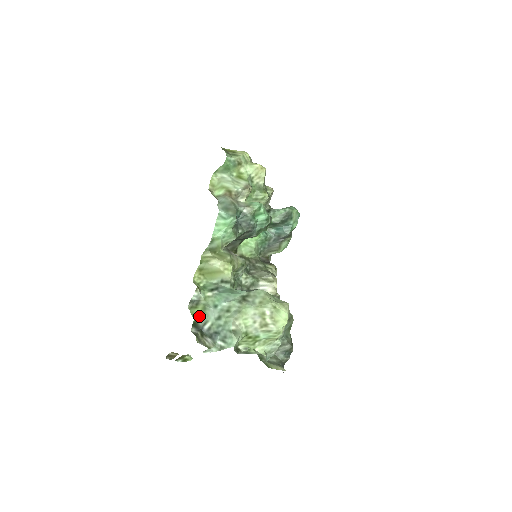
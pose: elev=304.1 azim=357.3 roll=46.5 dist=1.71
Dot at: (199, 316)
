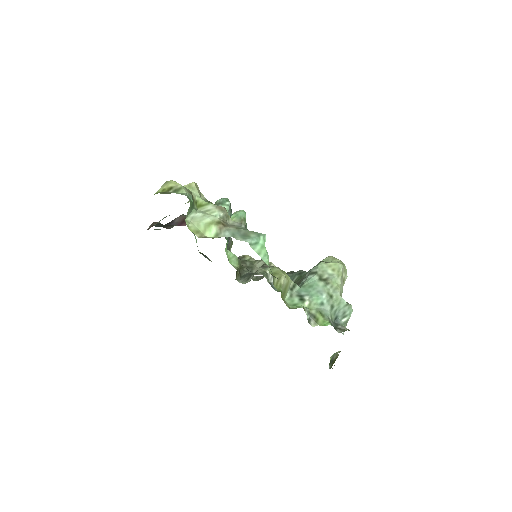
Dot at: (327, 321)
